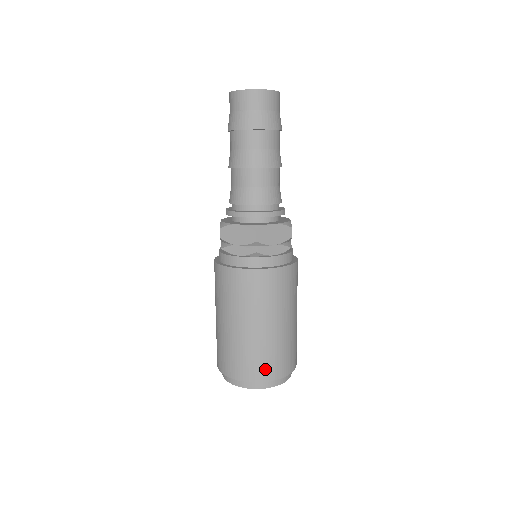
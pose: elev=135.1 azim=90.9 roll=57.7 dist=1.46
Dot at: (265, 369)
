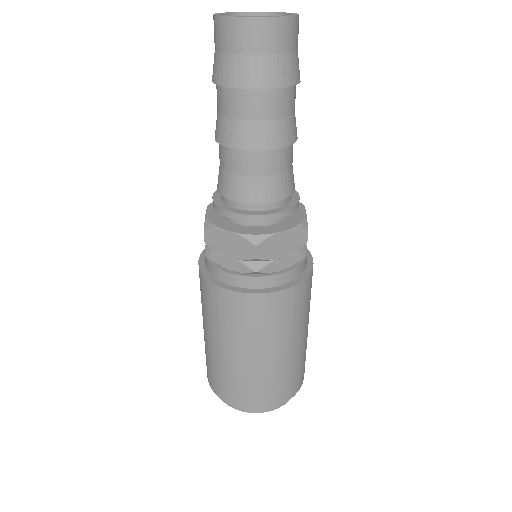
Dot at: (265, 397)
